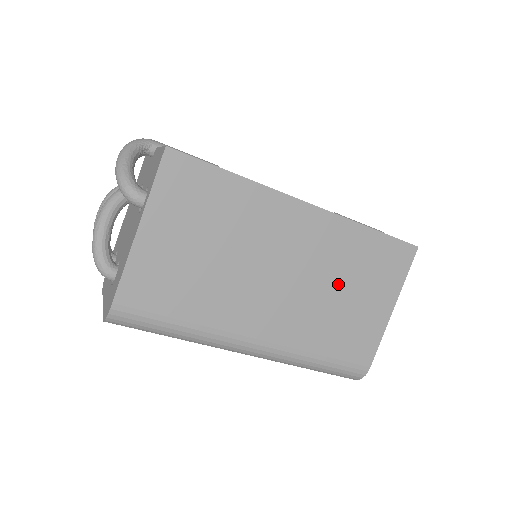
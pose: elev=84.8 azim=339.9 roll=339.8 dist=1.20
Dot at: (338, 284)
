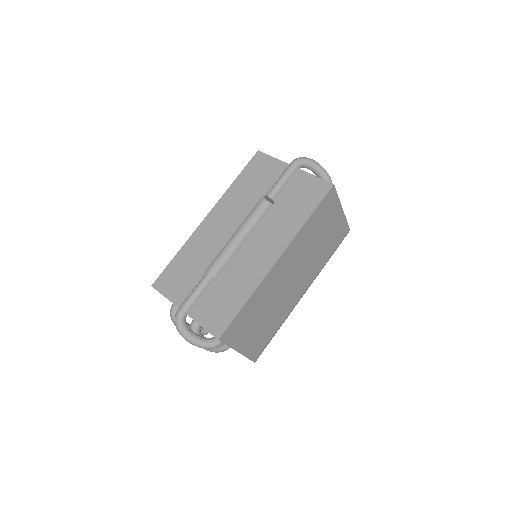
Dot at: (314, 244)
